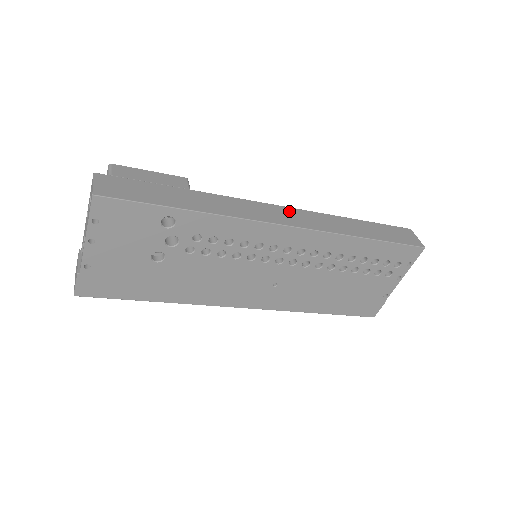
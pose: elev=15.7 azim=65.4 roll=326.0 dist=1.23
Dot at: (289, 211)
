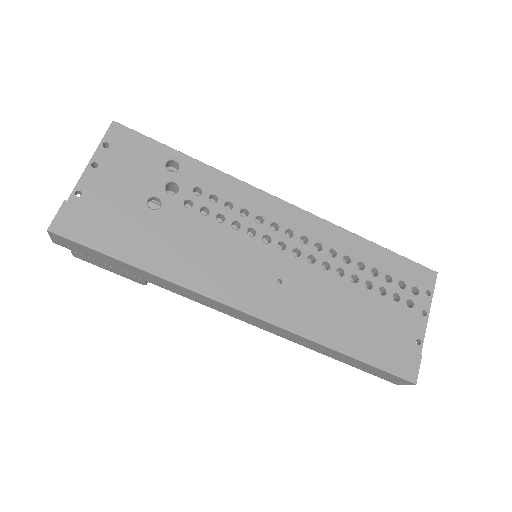
Dot at: occluded
